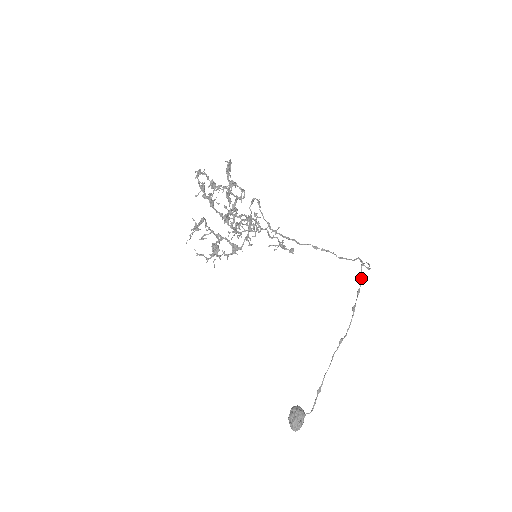
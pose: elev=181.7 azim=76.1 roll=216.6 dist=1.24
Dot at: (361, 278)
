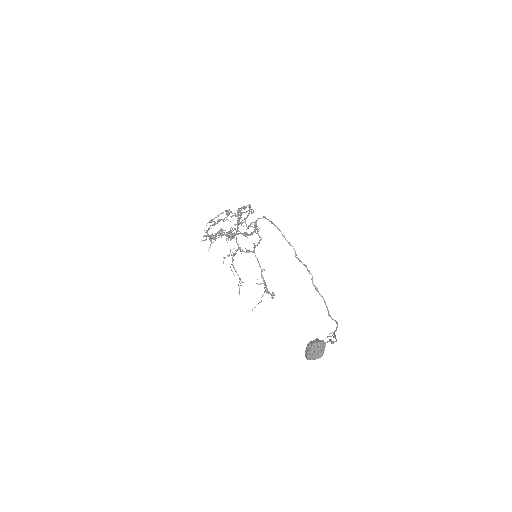
Dot at: (331, 336)
